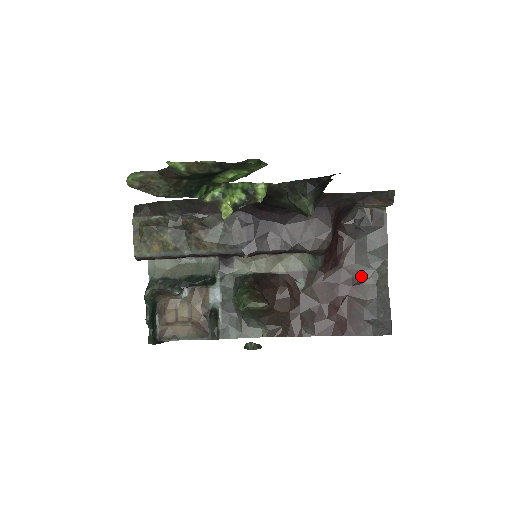
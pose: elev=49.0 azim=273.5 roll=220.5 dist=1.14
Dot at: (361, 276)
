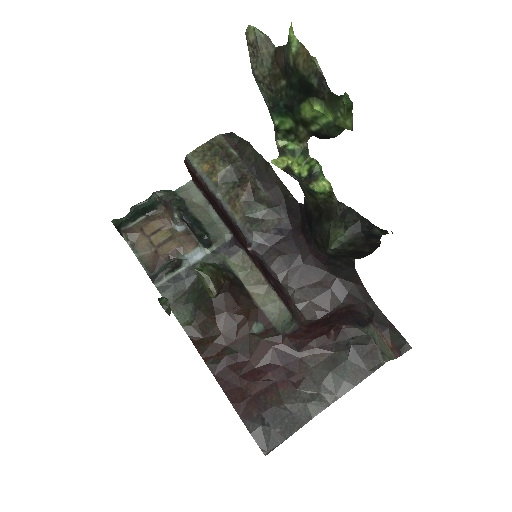
Dot at: (304, 382)
